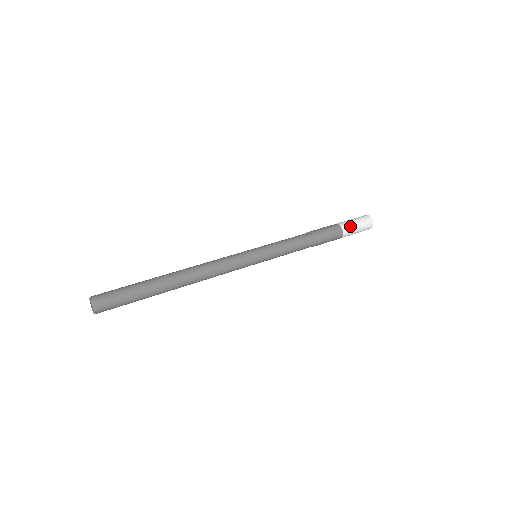
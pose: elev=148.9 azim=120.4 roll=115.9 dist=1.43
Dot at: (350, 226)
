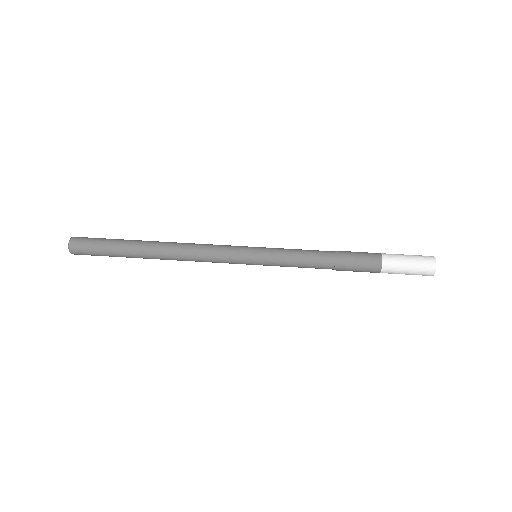
Dot at: (396, 262)
